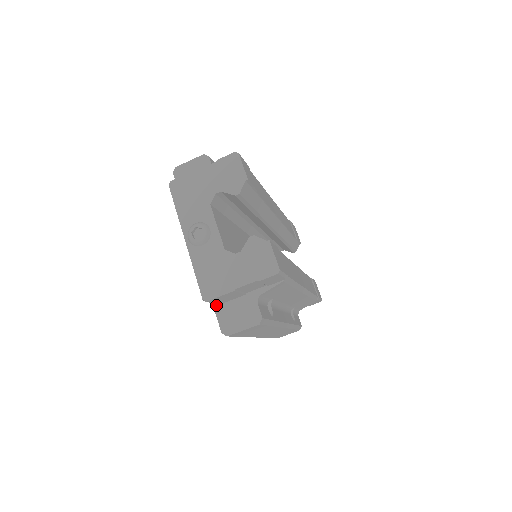
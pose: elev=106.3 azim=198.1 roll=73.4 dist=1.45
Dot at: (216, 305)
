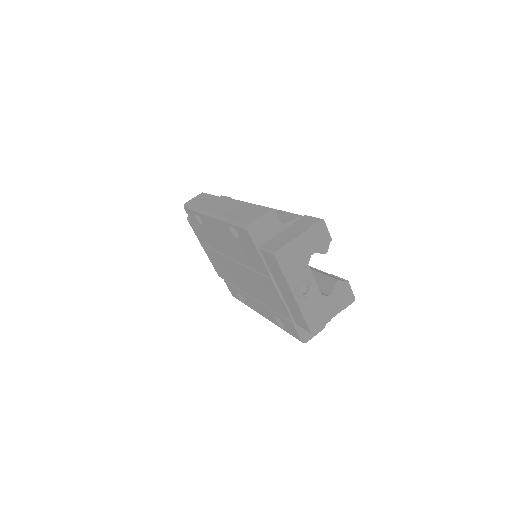
Dot at: (297, 326)
